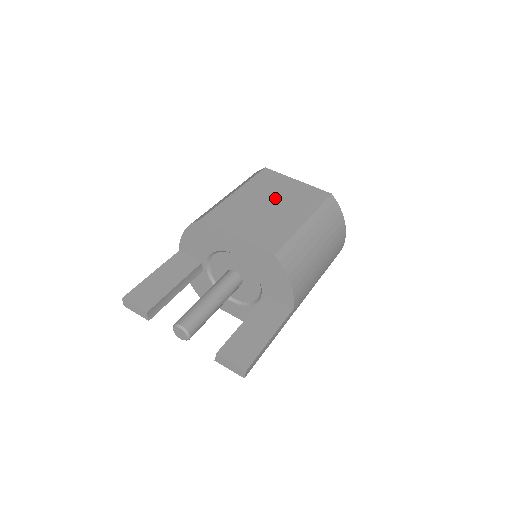
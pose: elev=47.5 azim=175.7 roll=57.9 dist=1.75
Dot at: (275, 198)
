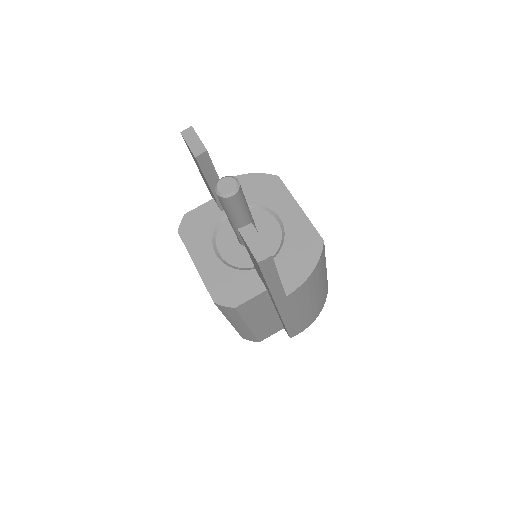
Dot at: occluded
